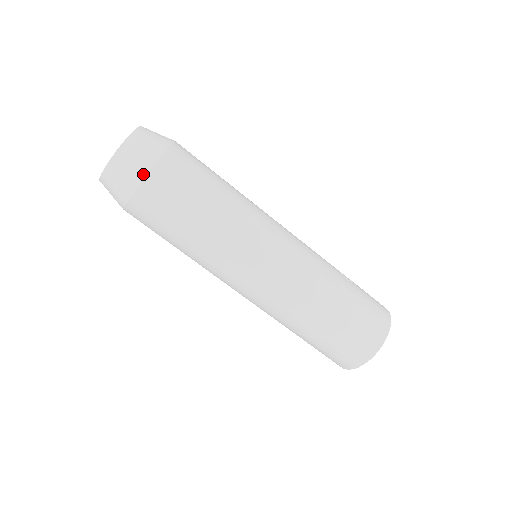
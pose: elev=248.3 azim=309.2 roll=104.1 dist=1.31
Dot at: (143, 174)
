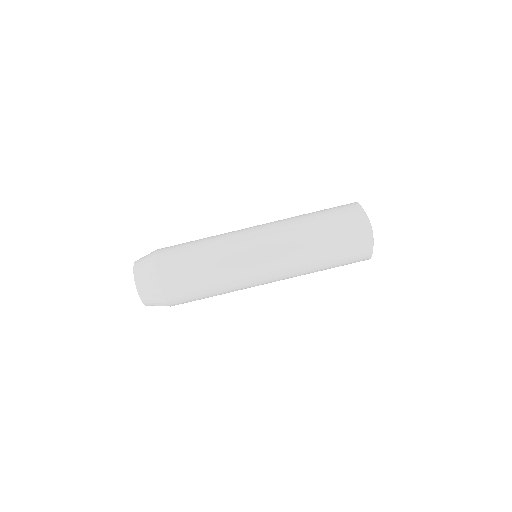
Dot at: (154, 273)
